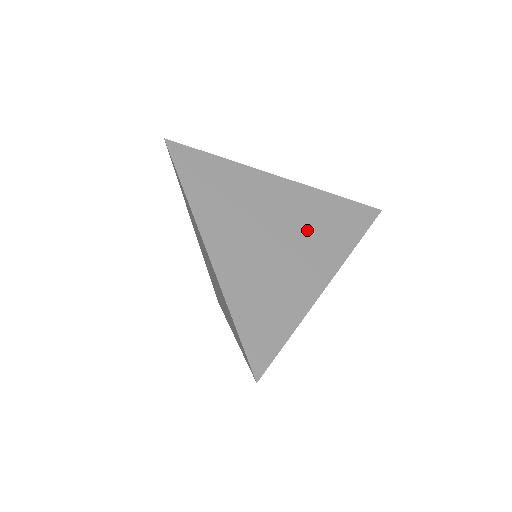
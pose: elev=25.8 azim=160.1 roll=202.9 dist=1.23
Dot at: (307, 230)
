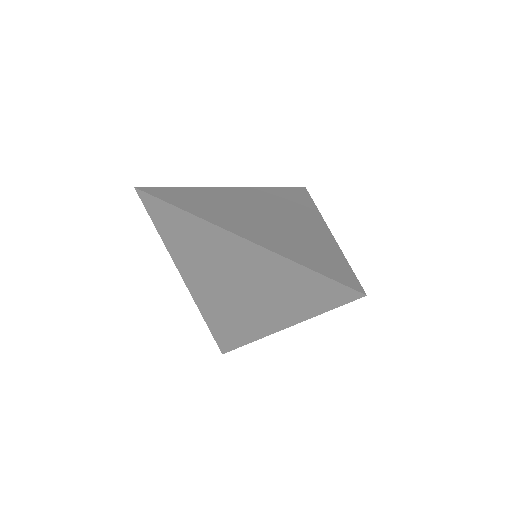
Dot at: (283, 208)
